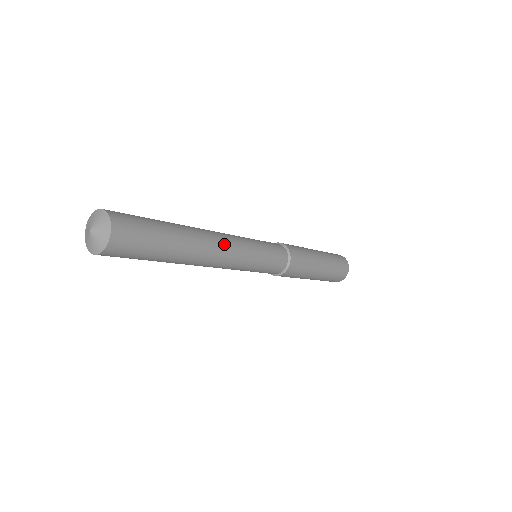
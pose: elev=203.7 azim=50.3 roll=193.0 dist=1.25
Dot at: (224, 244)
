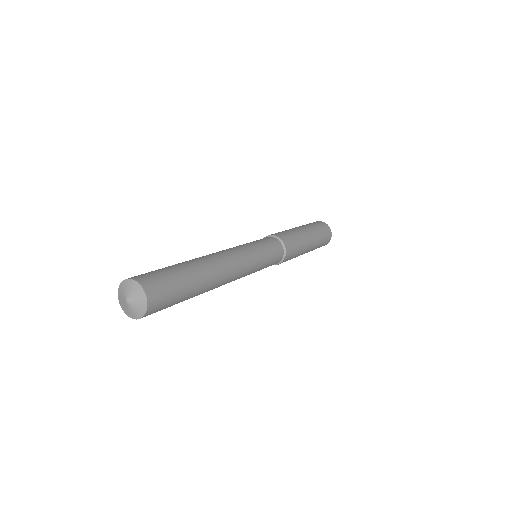
Dot at: (232, 262)
